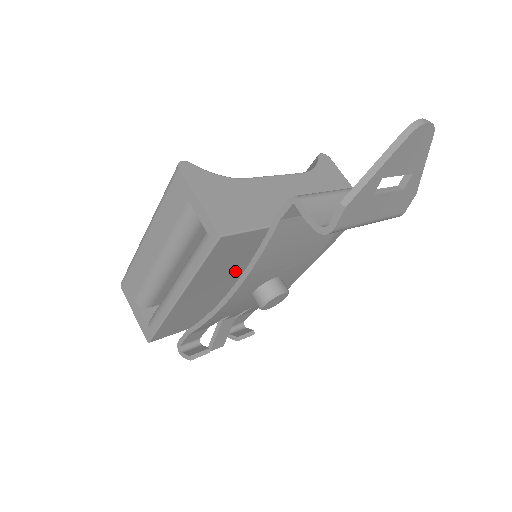
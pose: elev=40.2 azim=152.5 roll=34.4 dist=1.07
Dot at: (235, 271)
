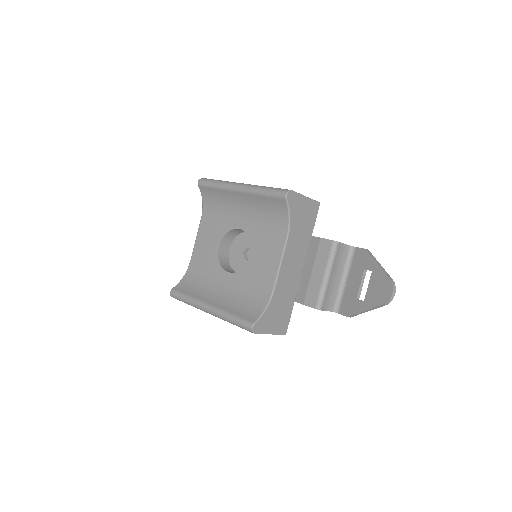
Dot at: occluded
